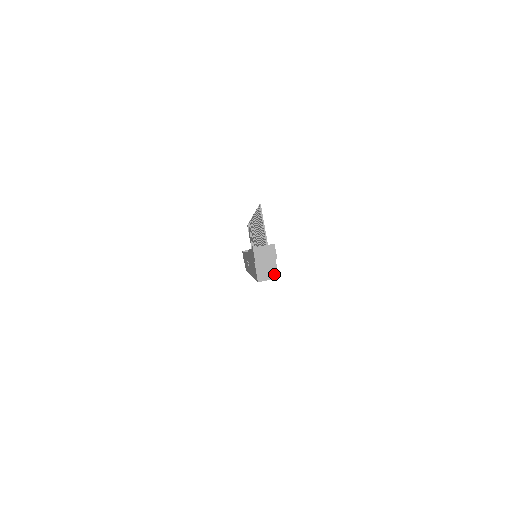
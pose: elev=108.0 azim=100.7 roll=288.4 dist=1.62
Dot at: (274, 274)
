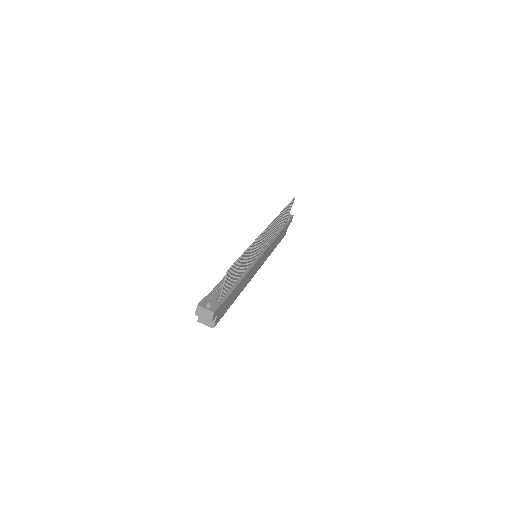
Dot at: (211, 324)
